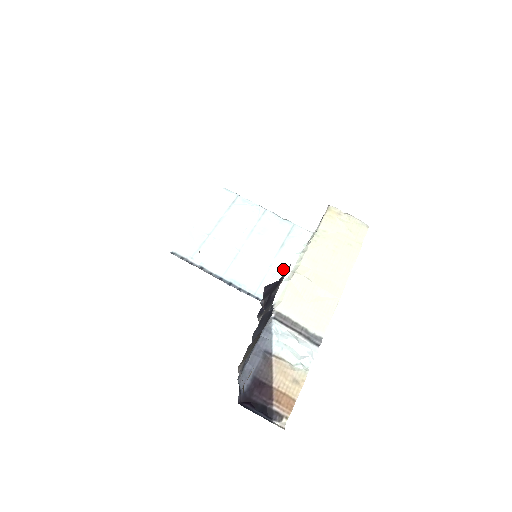
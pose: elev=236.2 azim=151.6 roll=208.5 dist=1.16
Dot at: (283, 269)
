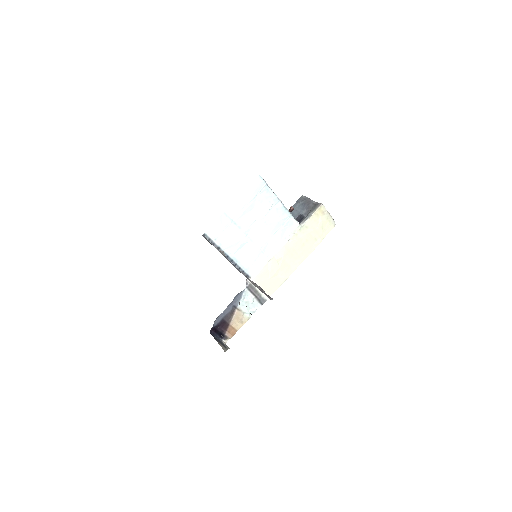
Dot at: (267, 251)
